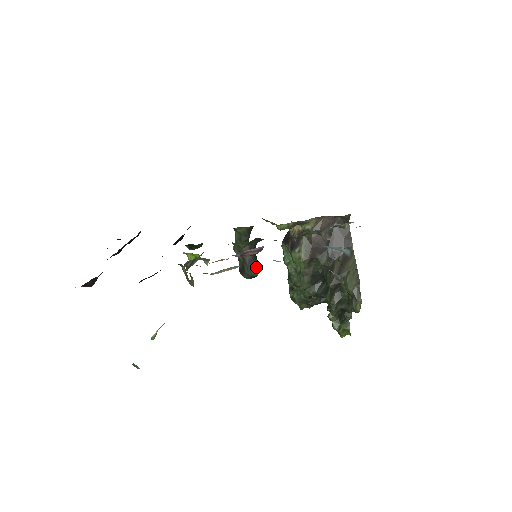
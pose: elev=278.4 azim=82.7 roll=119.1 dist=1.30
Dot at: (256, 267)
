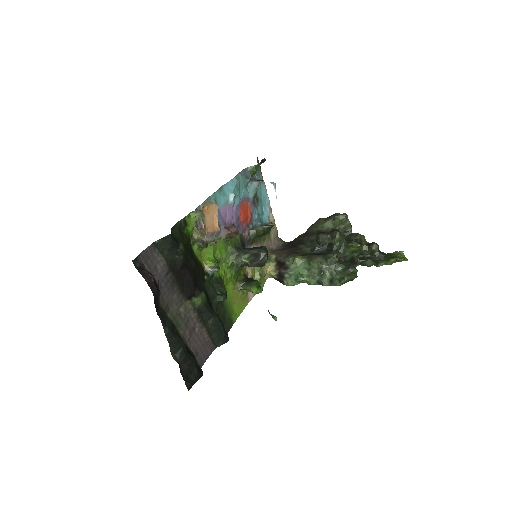
Dot at: (258, 247)
